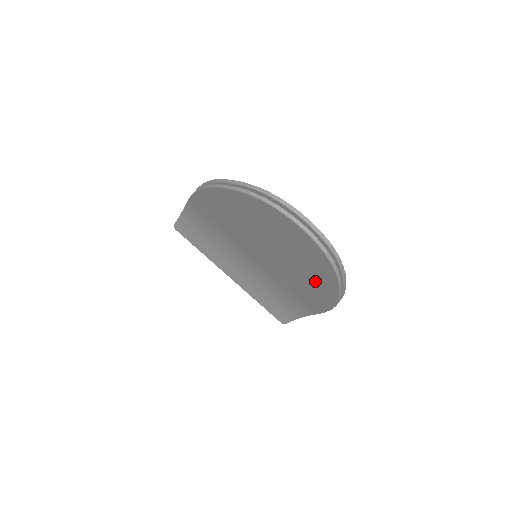
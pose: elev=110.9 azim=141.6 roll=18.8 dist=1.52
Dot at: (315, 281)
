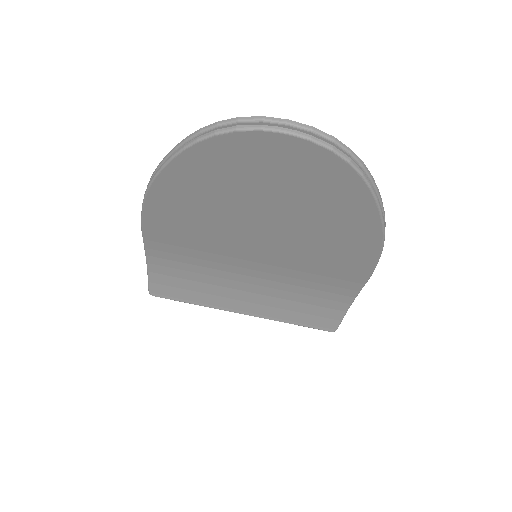
Dot at: (341, 222)
